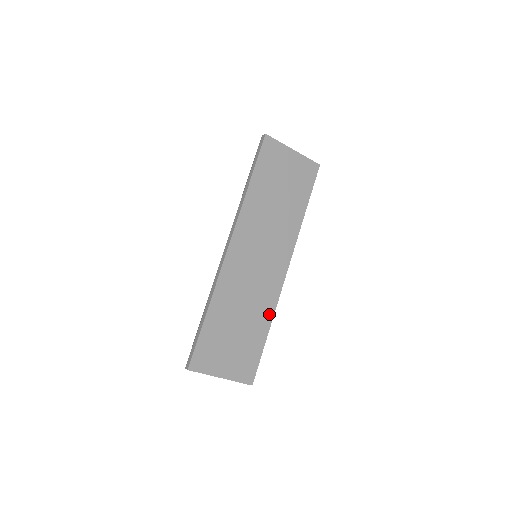
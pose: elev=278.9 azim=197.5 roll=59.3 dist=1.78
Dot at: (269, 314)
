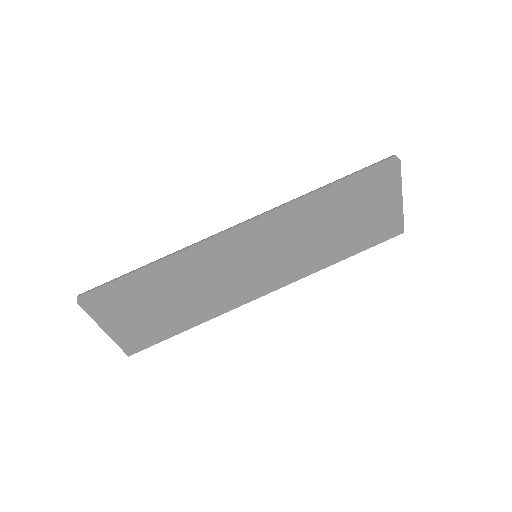
Dot at: (210, 314)
